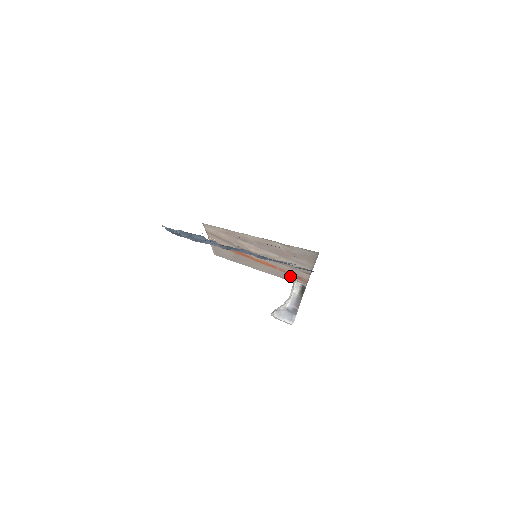
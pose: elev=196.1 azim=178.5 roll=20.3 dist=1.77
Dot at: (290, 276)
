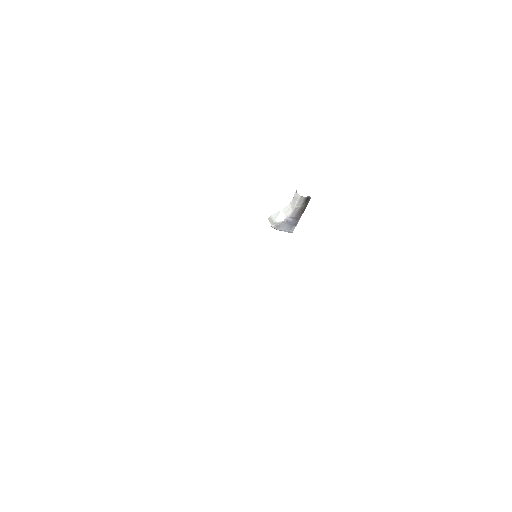
Dot at: occluded
